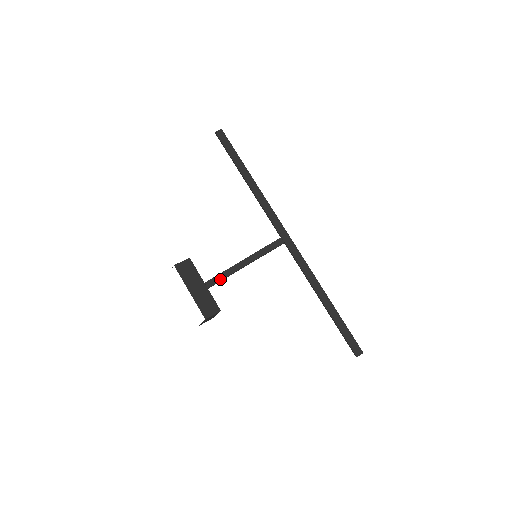
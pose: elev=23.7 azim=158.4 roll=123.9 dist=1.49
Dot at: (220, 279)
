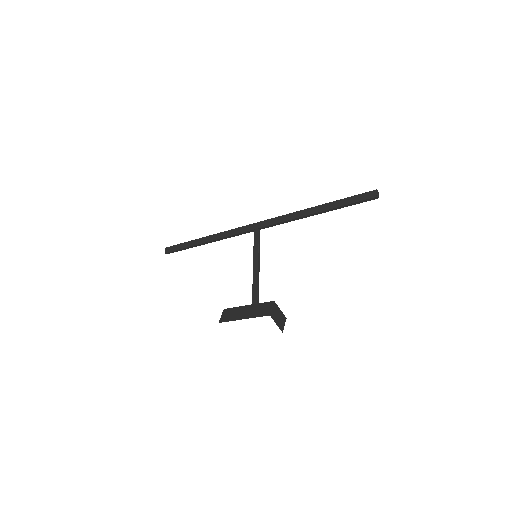
Dot at: (256, 294)
